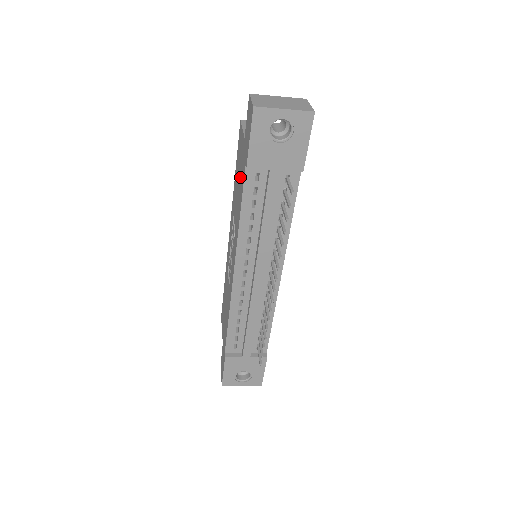
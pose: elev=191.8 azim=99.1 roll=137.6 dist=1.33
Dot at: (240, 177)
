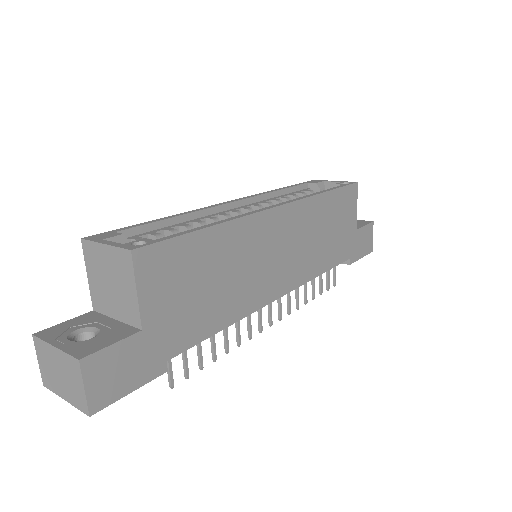
Dot at: occluded
